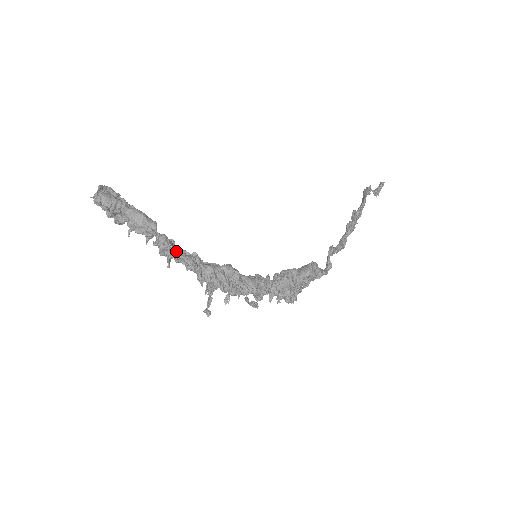
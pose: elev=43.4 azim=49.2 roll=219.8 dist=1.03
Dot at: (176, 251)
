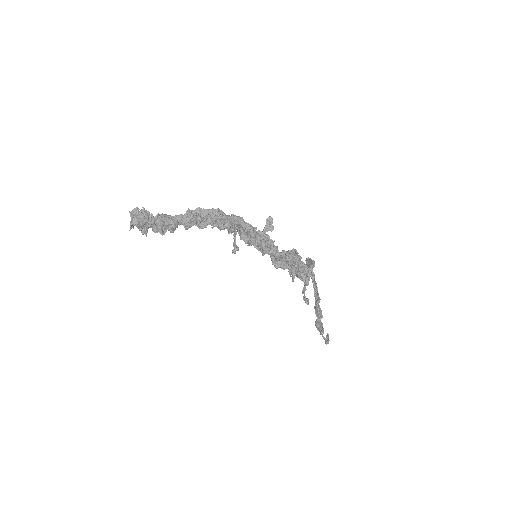
Dot at: (201, 210)
